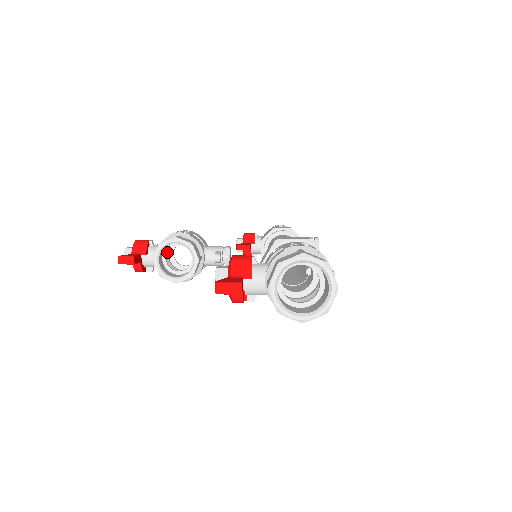
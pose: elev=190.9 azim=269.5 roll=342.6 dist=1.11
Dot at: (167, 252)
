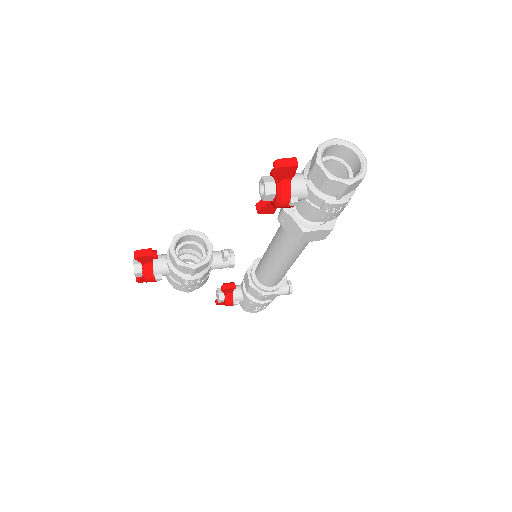
Dot at: (178, 251)
